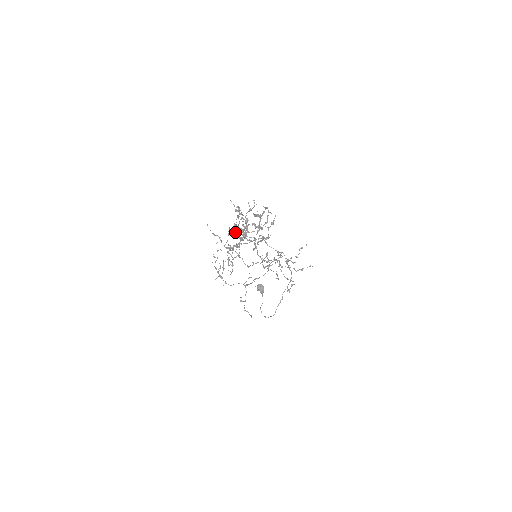
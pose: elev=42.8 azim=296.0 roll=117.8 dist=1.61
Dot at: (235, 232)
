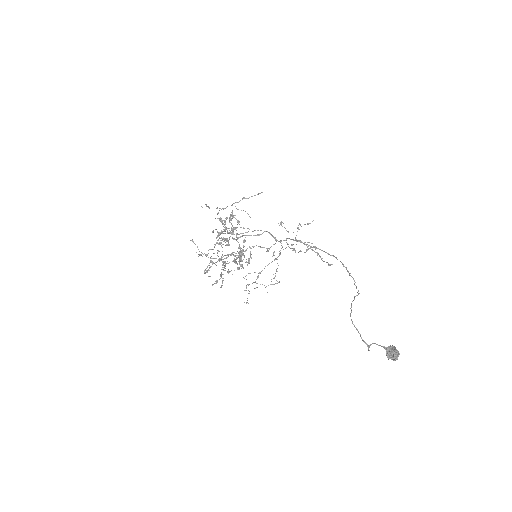
Dot at: occluded
